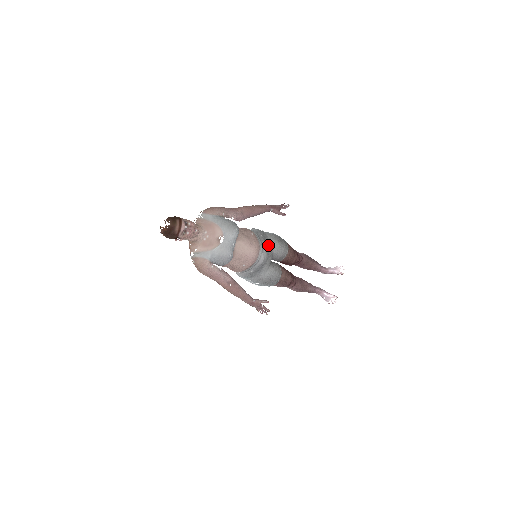
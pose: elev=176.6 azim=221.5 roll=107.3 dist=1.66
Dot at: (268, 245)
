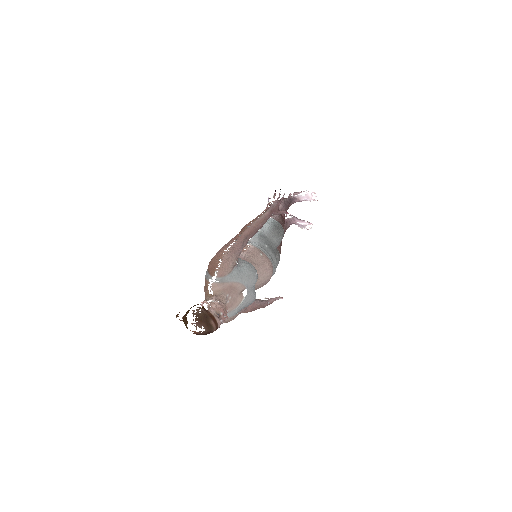
Dot at: (273, 250)
